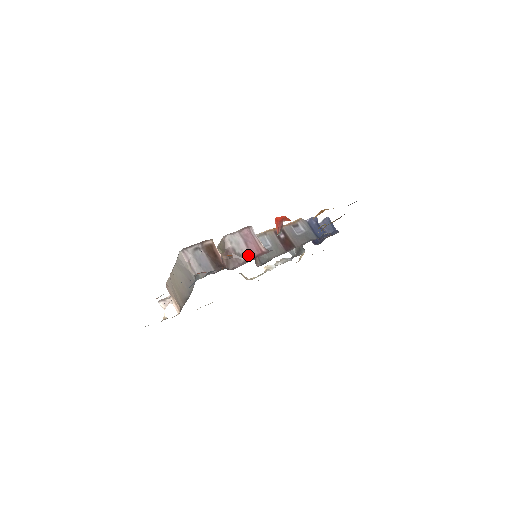
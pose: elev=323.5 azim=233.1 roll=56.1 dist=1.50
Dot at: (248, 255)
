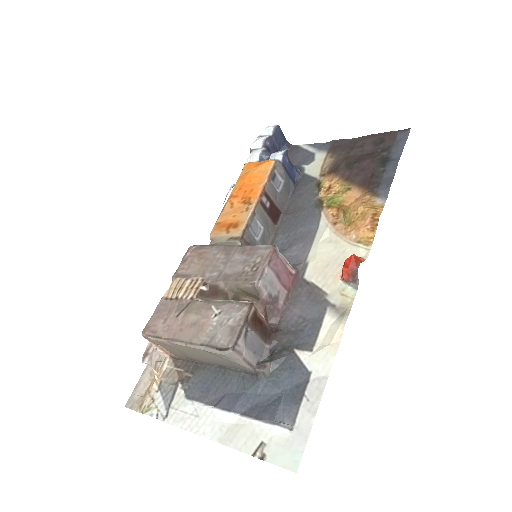
Dot at: (283, 291)
